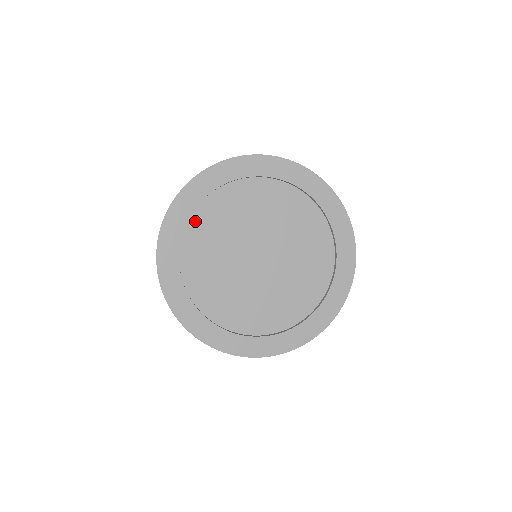
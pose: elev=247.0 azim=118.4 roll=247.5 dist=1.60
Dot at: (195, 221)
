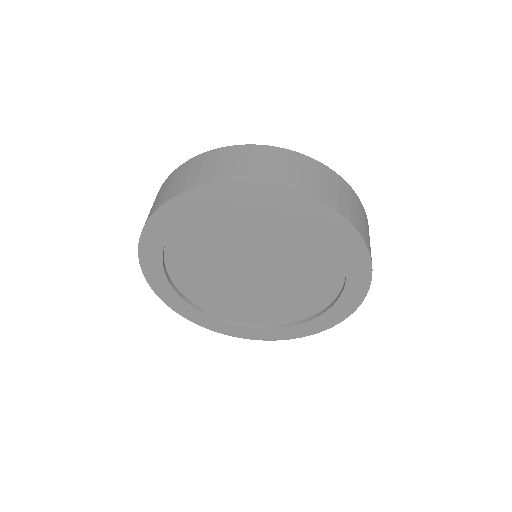
Dot at: (189, 224)
